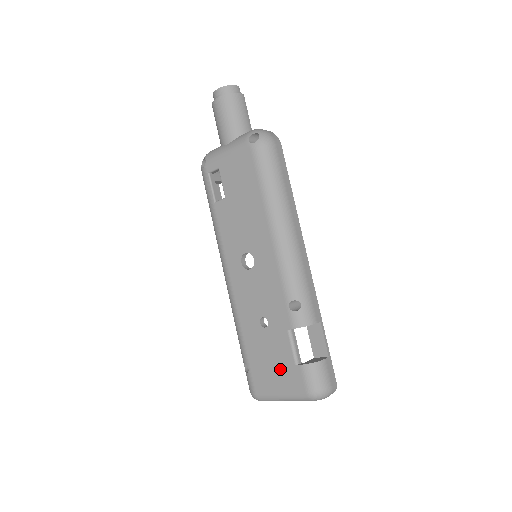
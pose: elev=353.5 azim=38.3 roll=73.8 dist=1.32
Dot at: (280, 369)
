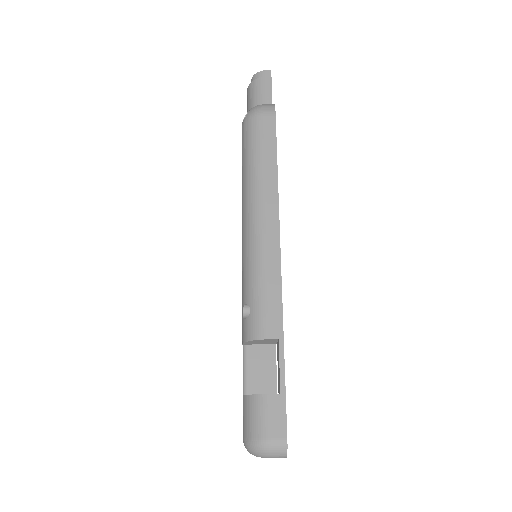
Dot at: occluded
